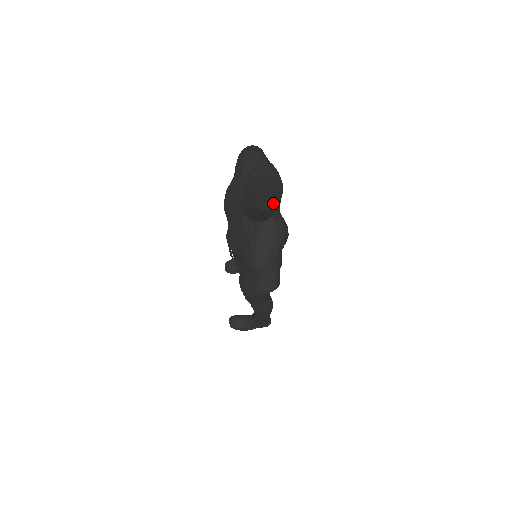
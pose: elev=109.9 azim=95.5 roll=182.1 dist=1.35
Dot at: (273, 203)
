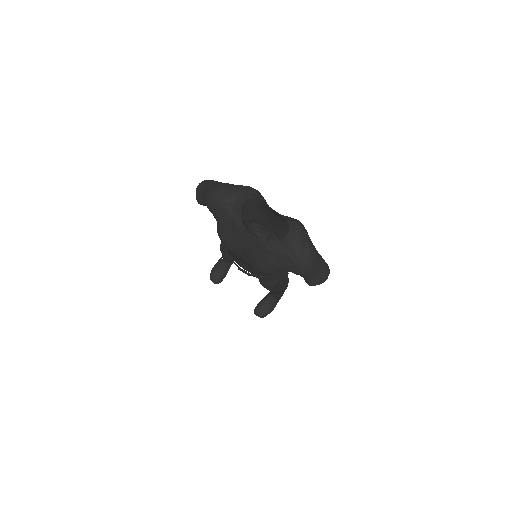
Dot at: (252, 210)
